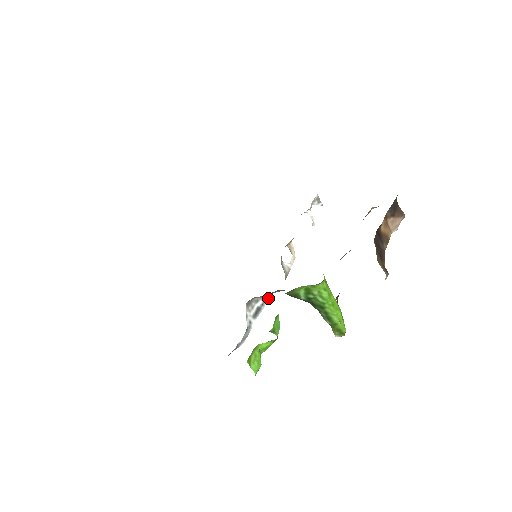
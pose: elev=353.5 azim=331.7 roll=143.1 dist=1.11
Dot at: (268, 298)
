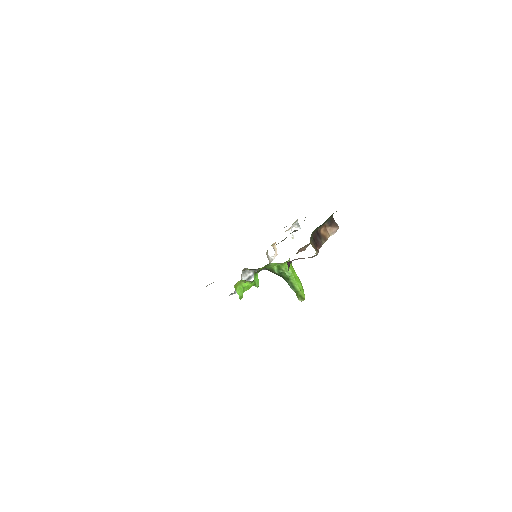
Dot at: occluded
